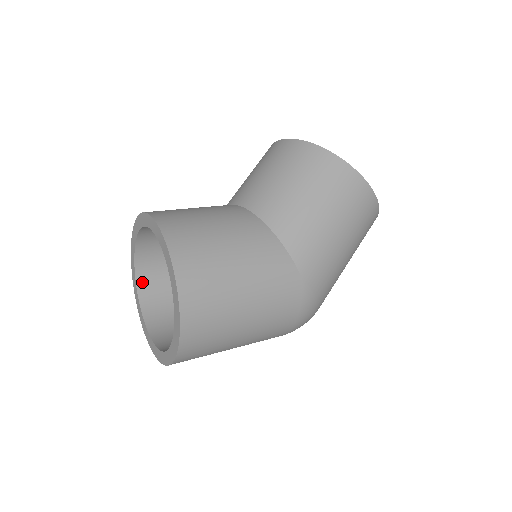
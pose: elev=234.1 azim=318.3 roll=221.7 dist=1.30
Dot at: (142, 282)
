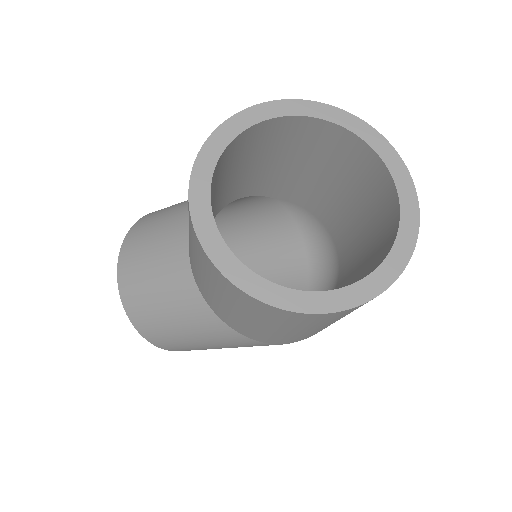
Dot at: occluded
